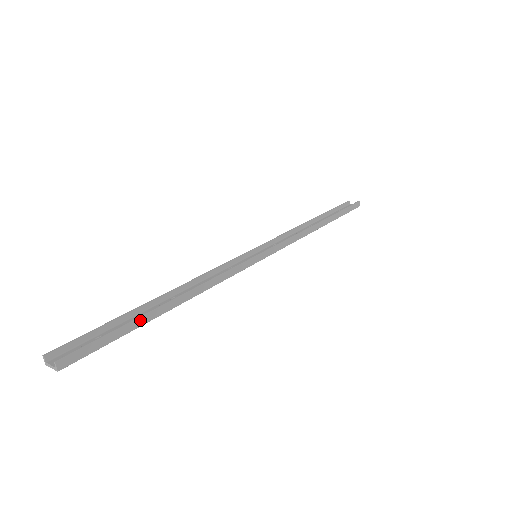
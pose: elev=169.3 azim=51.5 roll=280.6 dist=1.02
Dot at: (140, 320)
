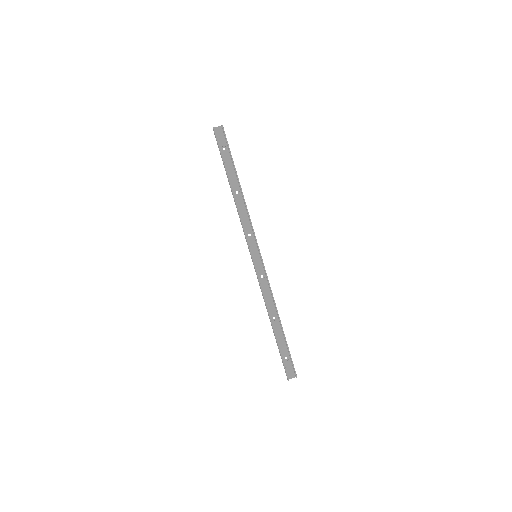
Dot at: occluded
